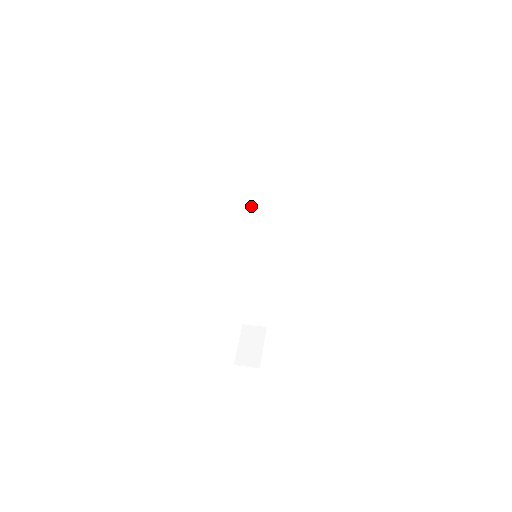
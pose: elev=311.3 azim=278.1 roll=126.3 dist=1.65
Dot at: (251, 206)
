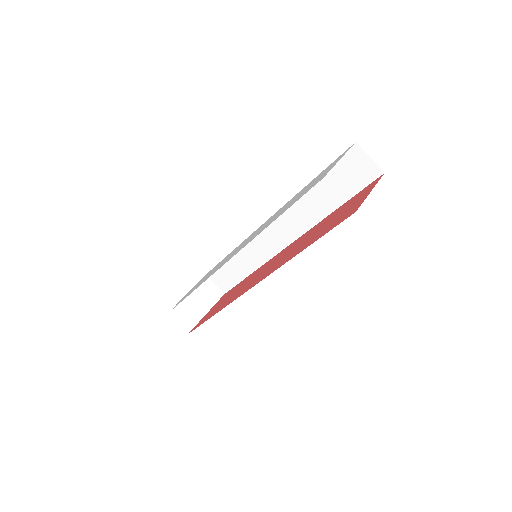
Dot at: occluded
